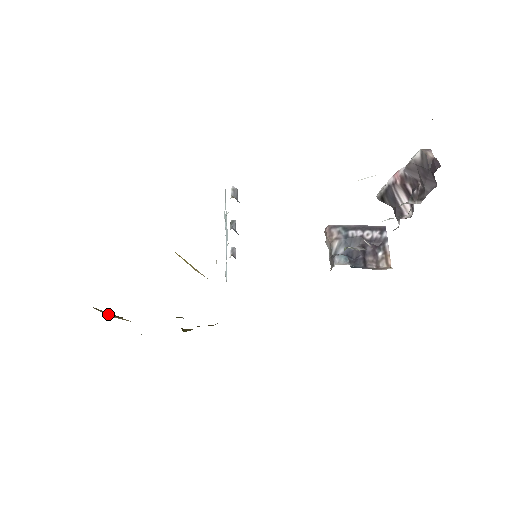
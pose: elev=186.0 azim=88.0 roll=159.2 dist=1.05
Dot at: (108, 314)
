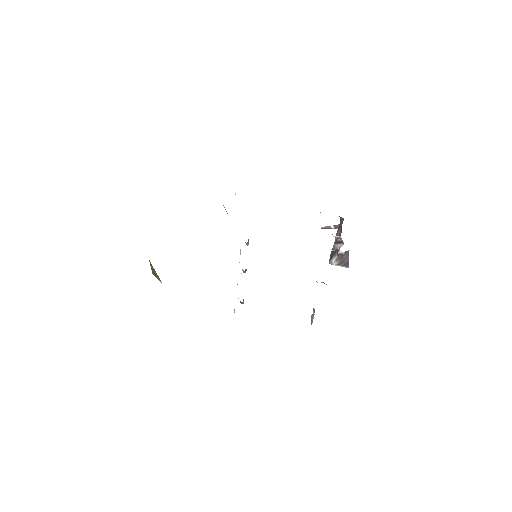
Dot at: (153, 272)
